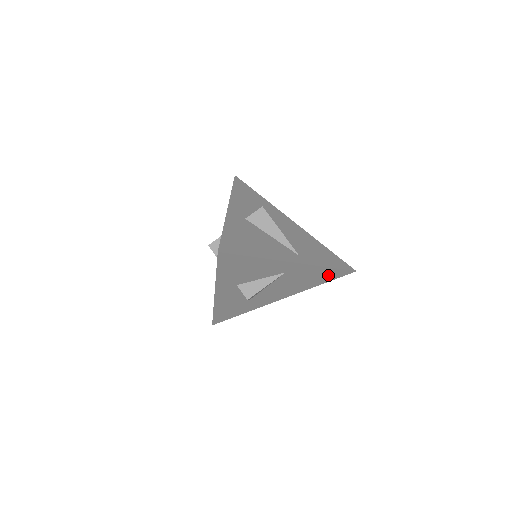
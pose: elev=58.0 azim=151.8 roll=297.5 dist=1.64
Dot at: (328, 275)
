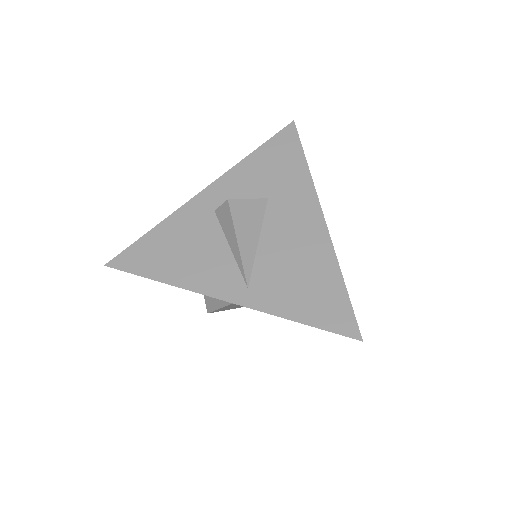
Dot at: occluded
